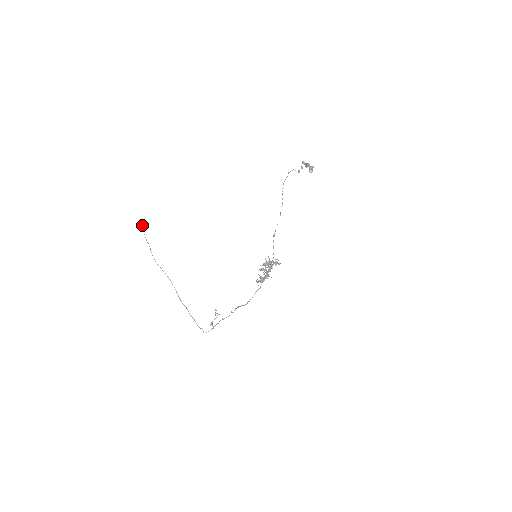
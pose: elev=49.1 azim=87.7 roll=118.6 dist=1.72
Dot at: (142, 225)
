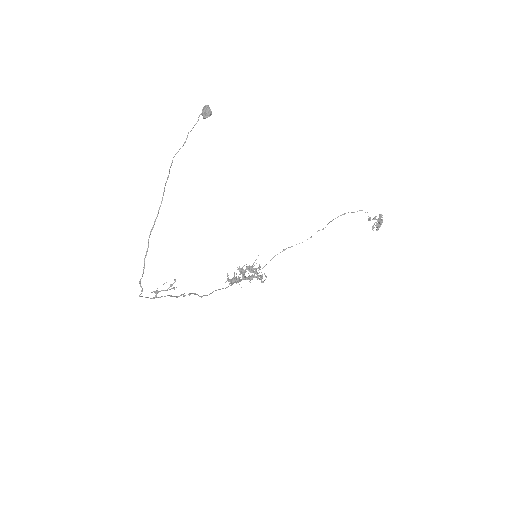
Dot at: (211, 113)
